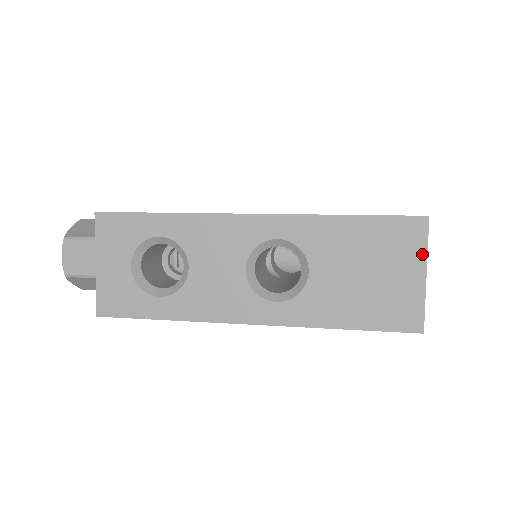
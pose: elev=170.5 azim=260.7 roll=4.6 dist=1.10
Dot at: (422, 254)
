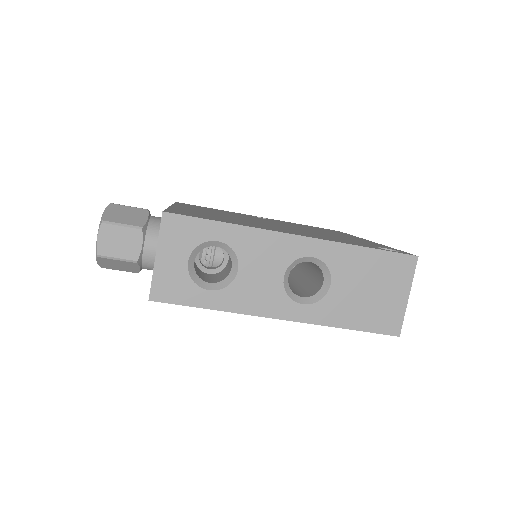
Dot at: (409, 282)
